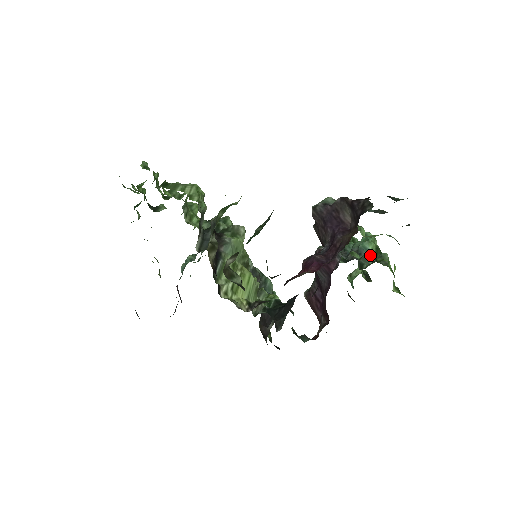
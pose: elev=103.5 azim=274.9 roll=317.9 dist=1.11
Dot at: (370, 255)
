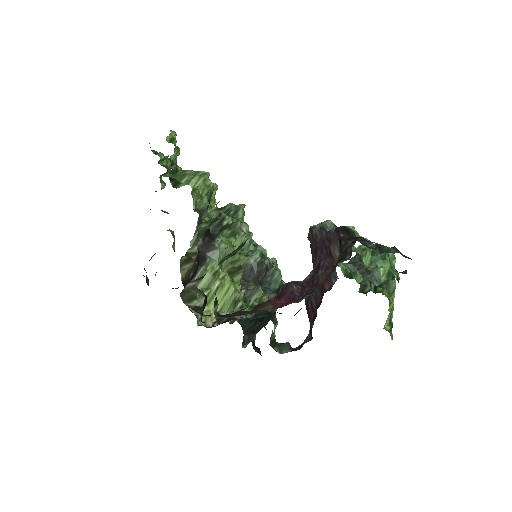
Dot at: (379, 277)
